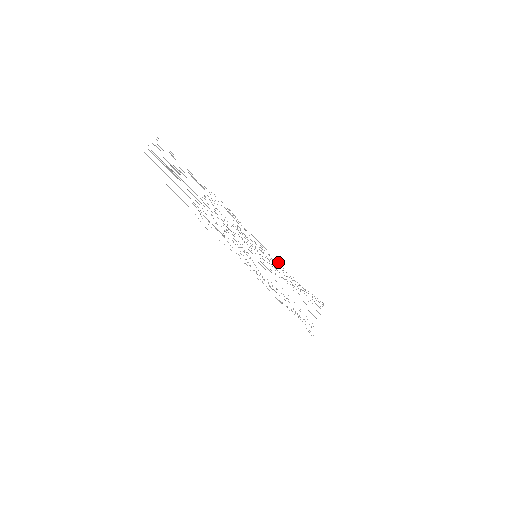
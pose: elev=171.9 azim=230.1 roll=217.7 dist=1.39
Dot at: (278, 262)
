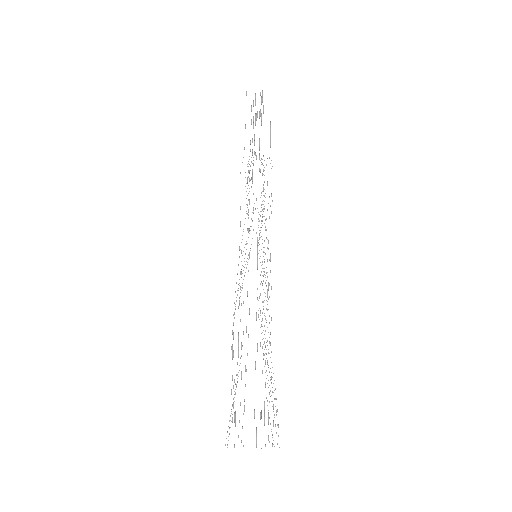
Dot at: occluded
